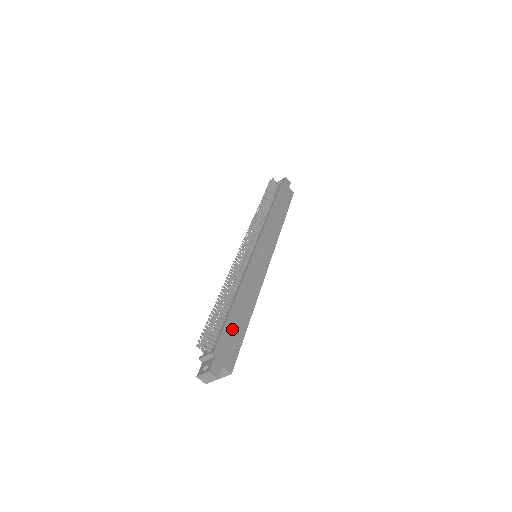
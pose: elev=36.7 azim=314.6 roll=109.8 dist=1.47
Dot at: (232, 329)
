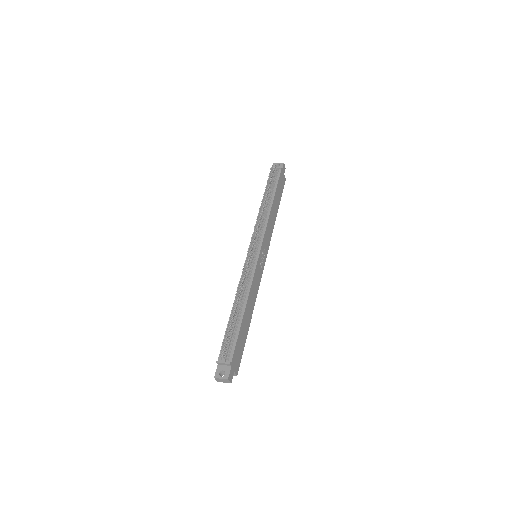
Dot at: (241, 337)
